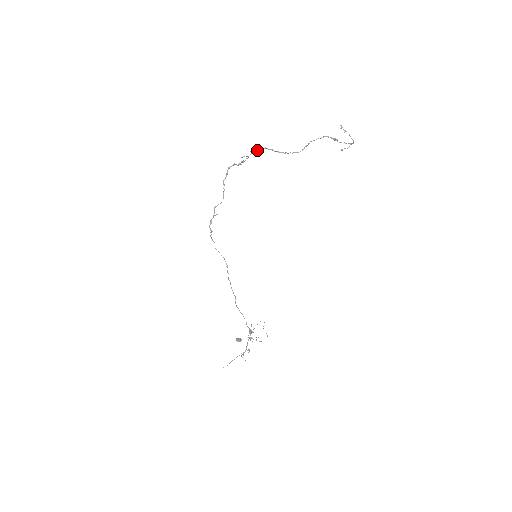
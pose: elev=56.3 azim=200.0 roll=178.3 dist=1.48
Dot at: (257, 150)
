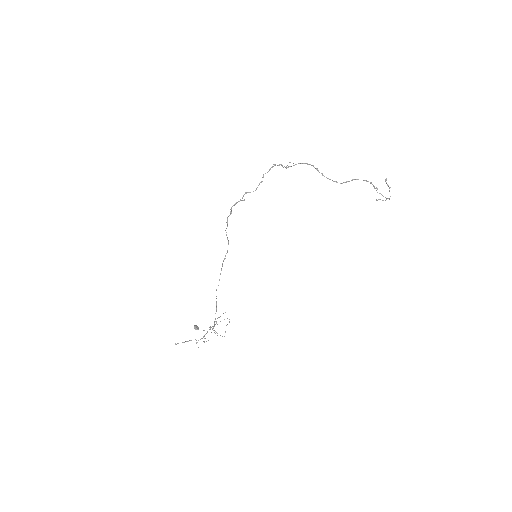
Dot at: (305, 163)
